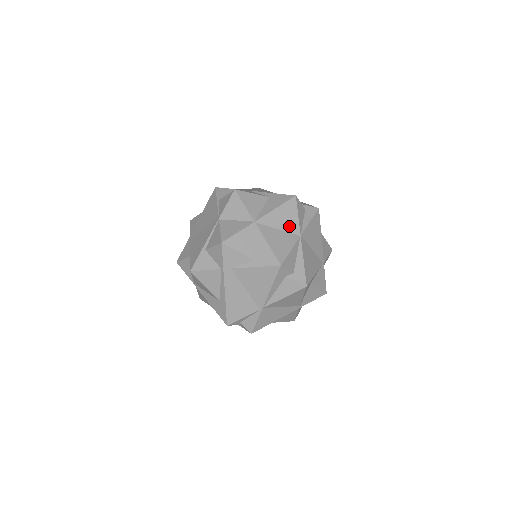
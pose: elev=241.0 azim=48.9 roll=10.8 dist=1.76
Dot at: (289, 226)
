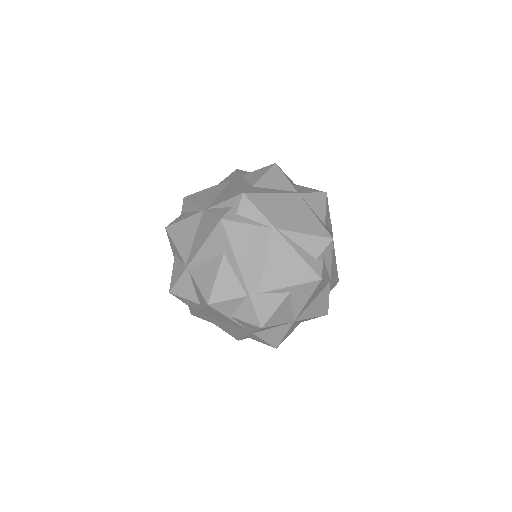
Dot at: (320, 290)
